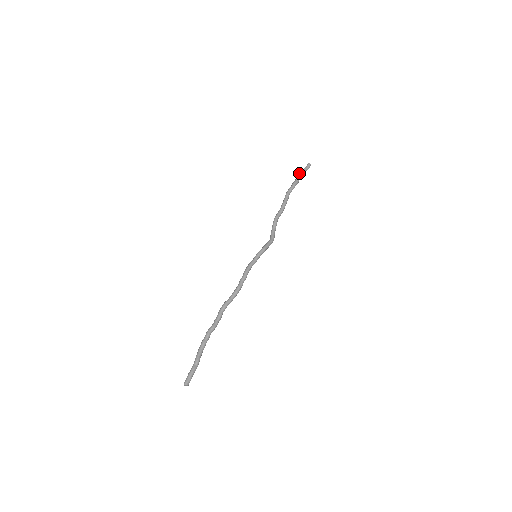
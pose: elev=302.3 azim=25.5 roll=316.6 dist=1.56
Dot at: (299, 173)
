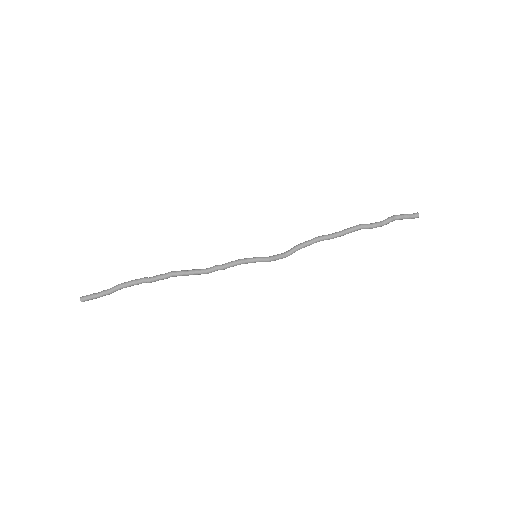
Dot at: (397, 216)
